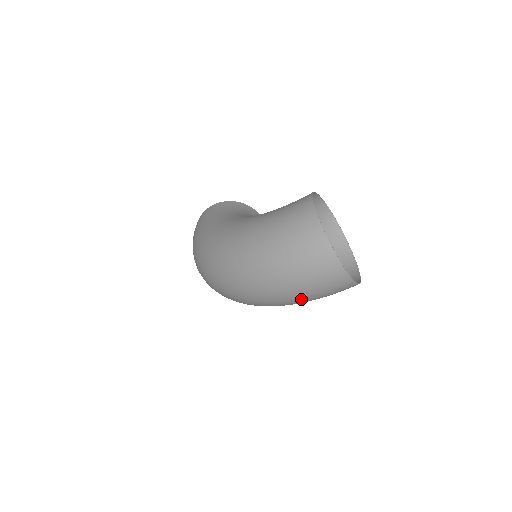
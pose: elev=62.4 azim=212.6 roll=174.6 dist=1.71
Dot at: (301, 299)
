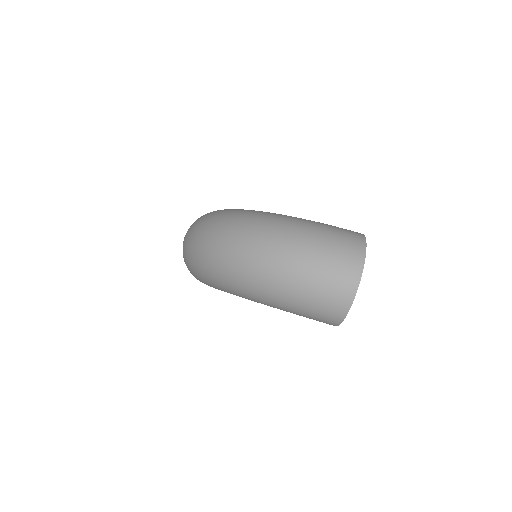
Dot at: (294, 289)
